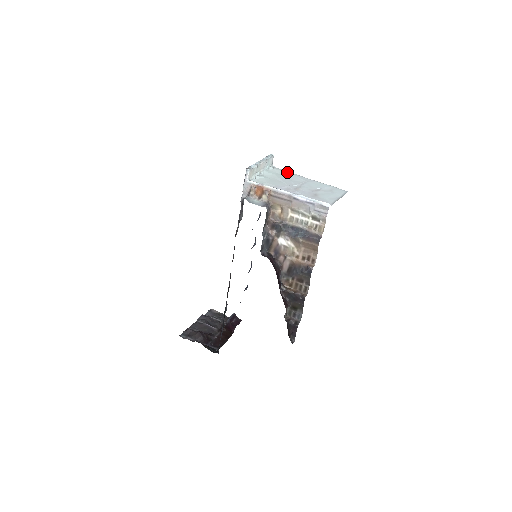
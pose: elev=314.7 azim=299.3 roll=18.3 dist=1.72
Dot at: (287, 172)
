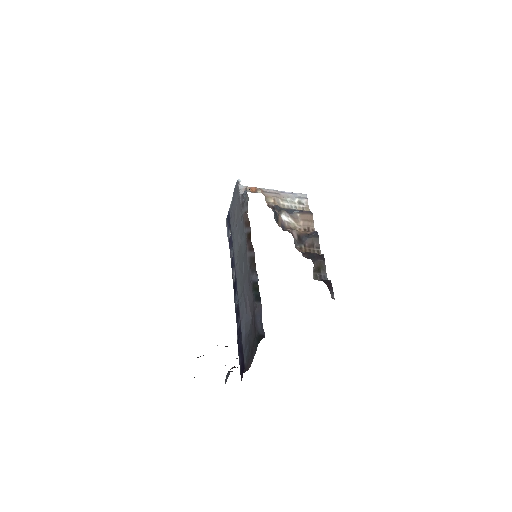
Dot at: occluded
